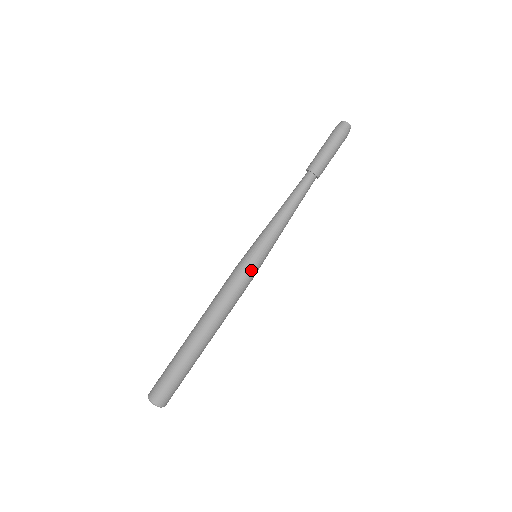
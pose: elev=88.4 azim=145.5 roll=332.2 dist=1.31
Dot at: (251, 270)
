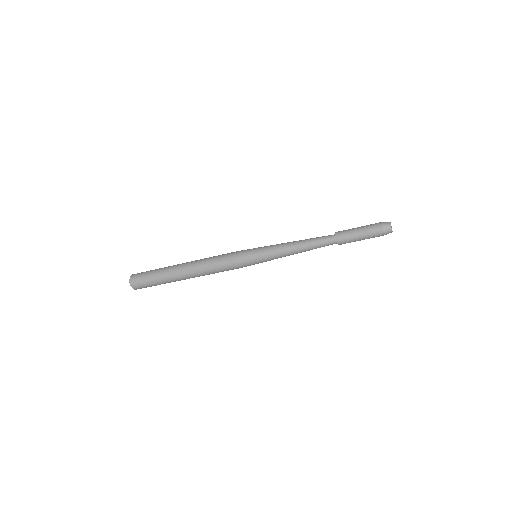
Dot at: (243, 262)
